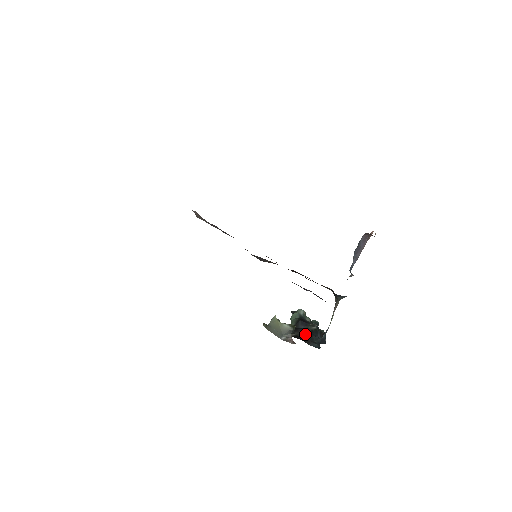
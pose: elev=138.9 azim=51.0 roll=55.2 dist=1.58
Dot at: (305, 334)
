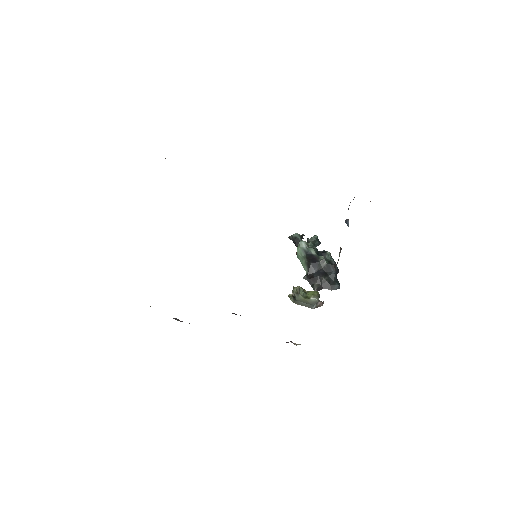
Dot at: (324, 281)
